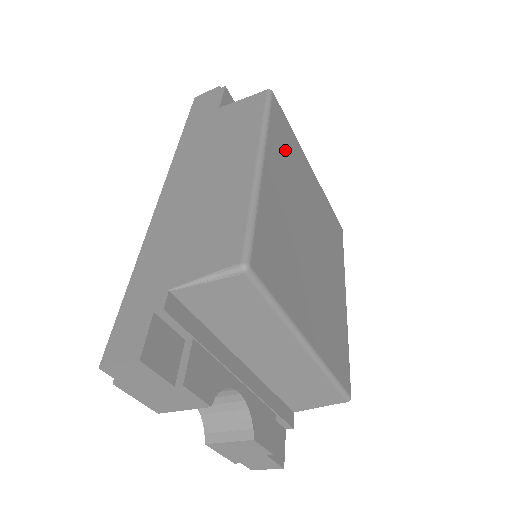
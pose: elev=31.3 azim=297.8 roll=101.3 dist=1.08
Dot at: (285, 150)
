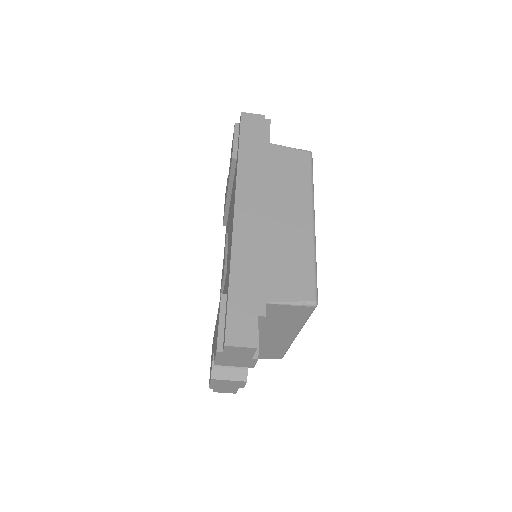
Dot at: occluded
